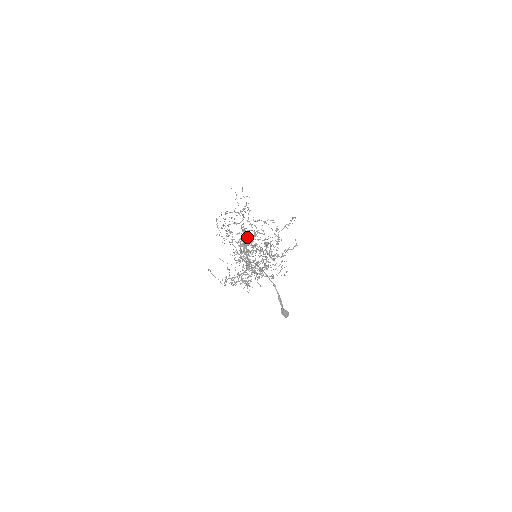
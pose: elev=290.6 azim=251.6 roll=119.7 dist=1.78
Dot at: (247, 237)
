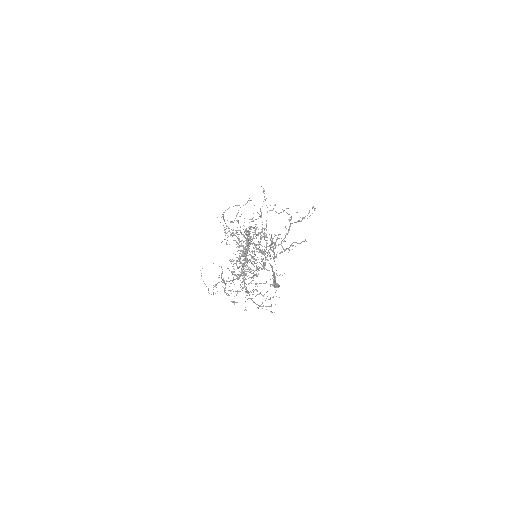
Dot at: (250, 243)
